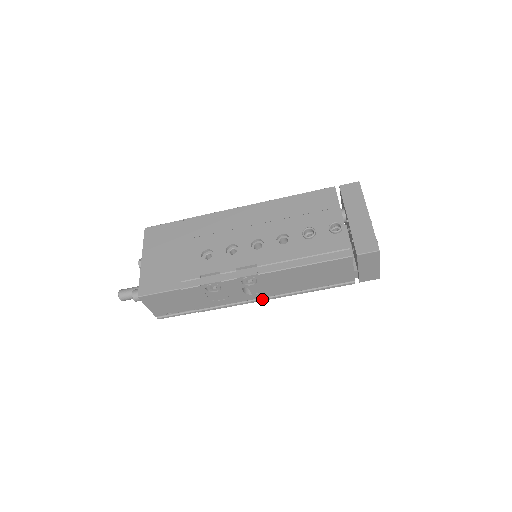
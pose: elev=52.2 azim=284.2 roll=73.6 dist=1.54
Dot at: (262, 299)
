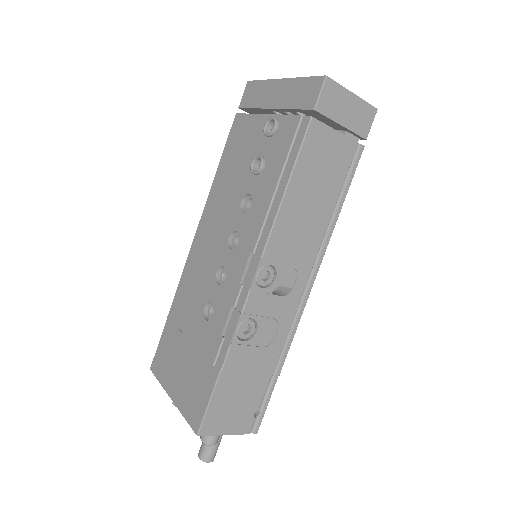
Dot at: (310, 281)
